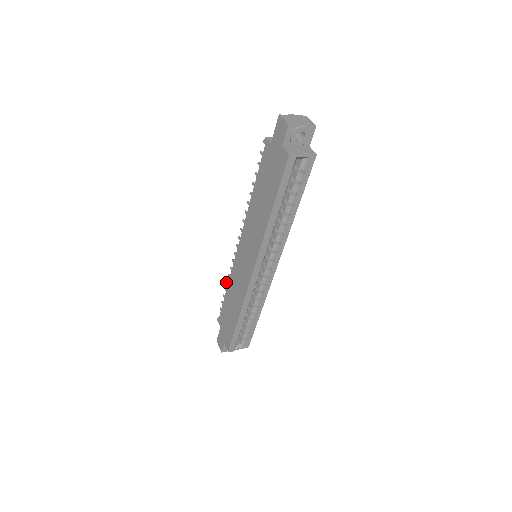
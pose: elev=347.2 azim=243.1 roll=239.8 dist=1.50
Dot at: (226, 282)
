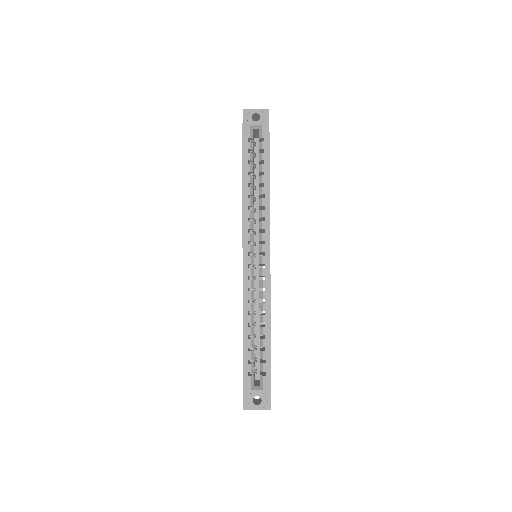
Dot at: occluded
